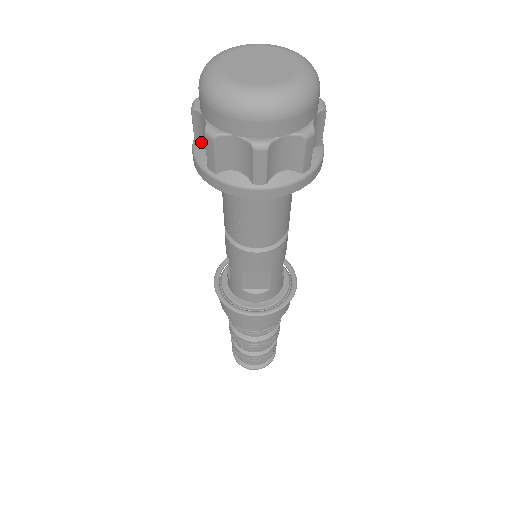
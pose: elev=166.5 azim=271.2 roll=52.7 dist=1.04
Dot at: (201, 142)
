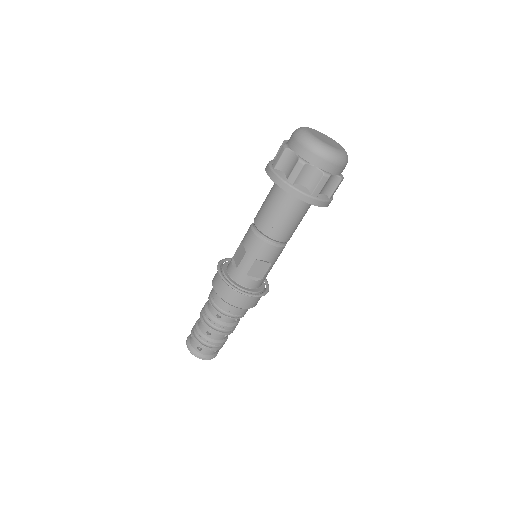
Dot at: (281, 167)
